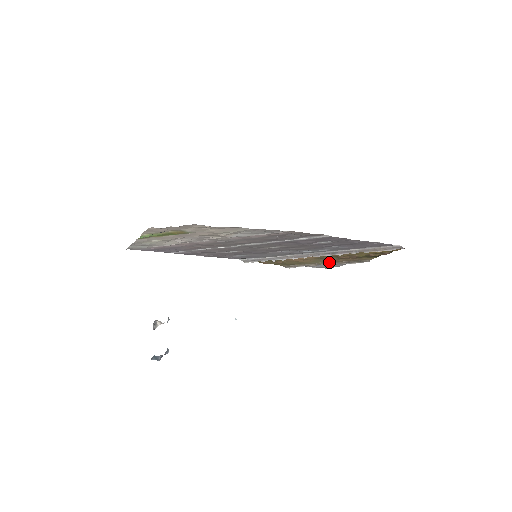
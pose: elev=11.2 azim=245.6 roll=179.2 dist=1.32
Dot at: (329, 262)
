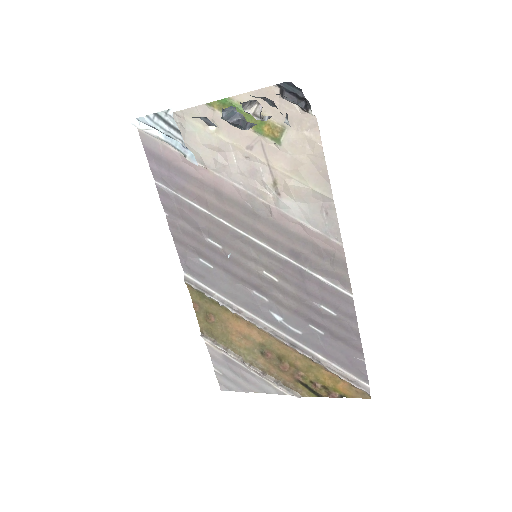
Dot at: (257, 365)
